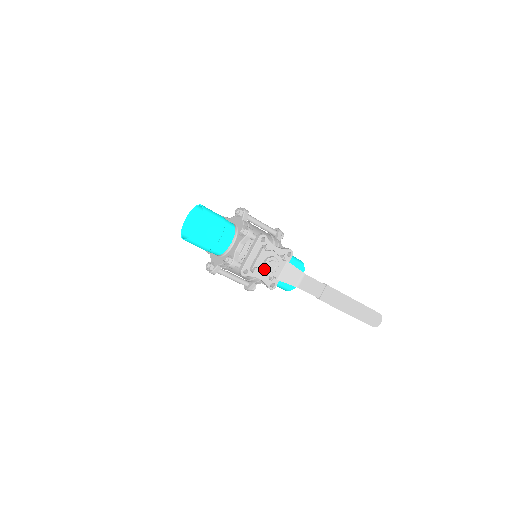
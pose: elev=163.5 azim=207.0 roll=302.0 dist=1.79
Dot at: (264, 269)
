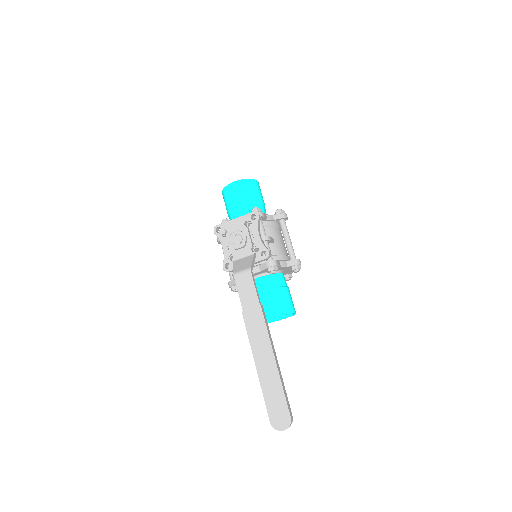
Dot at: (231, 239)
